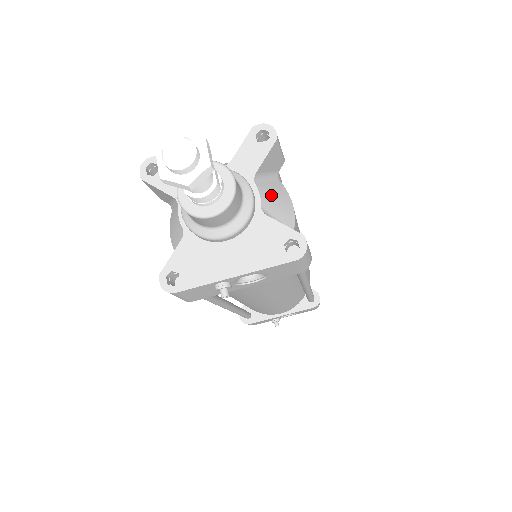
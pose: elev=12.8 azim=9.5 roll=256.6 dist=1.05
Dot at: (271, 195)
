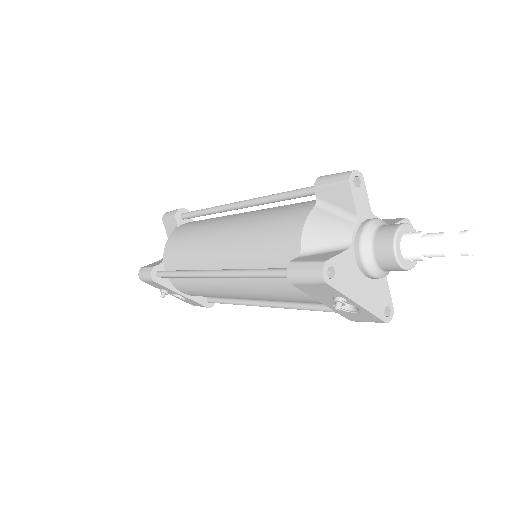
Dot at: occluded
